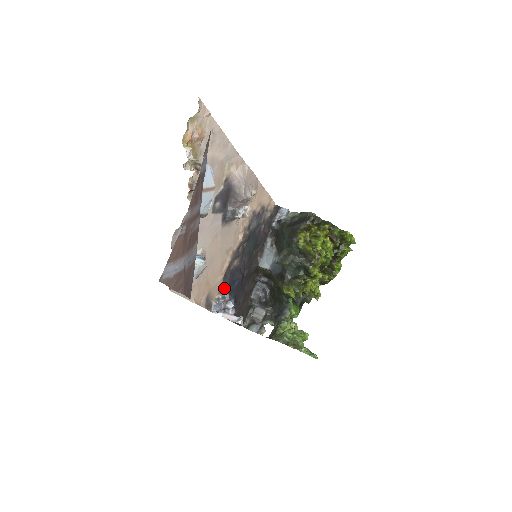
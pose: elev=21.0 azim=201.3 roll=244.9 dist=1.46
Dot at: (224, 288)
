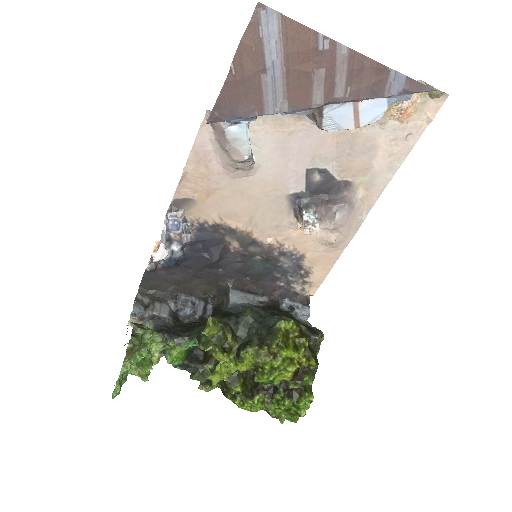
Dot at: (199, 232)
